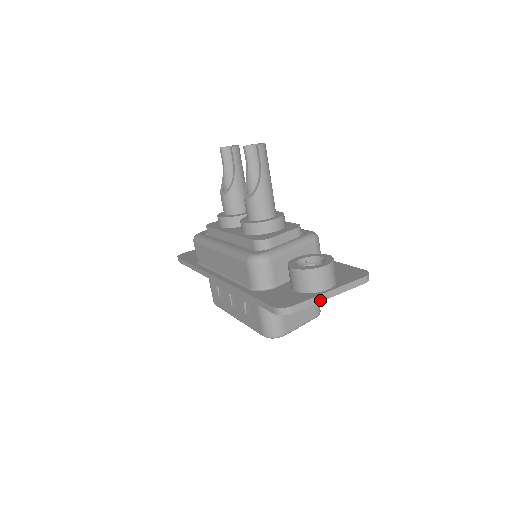
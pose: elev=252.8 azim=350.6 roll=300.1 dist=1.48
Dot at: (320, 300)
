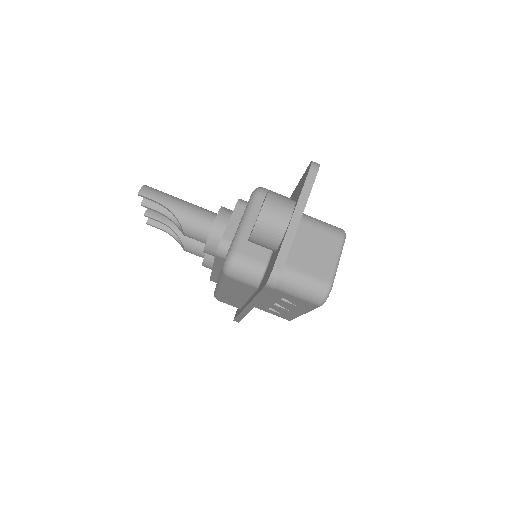
Dot at: (293, 233)
